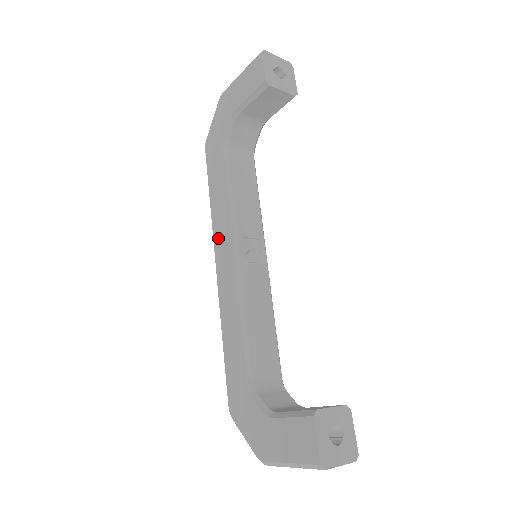
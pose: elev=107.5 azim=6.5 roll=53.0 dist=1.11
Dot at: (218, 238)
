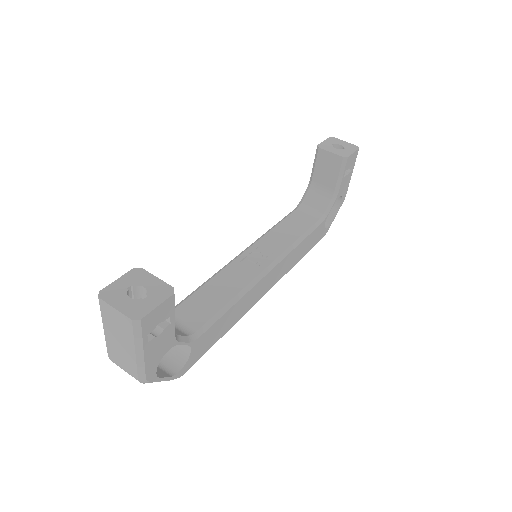
Dot at: occluded
